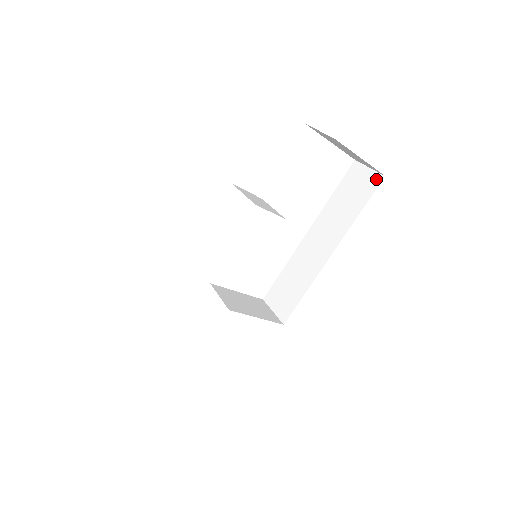
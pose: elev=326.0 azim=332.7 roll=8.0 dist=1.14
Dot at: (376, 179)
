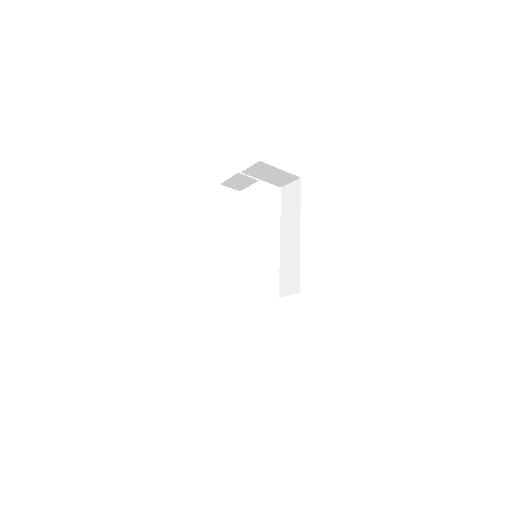
Dot at: (297, 183)
